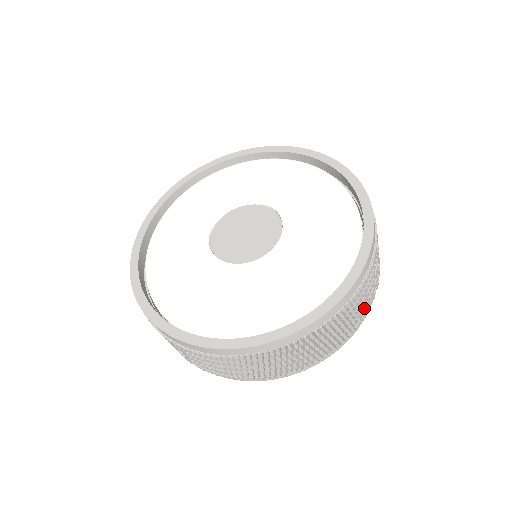
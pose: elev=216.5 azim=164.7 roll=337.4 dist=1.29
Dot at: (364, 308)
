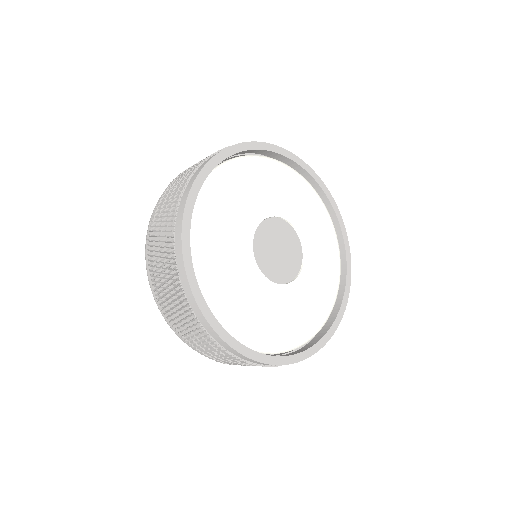
Dot at: occluded
